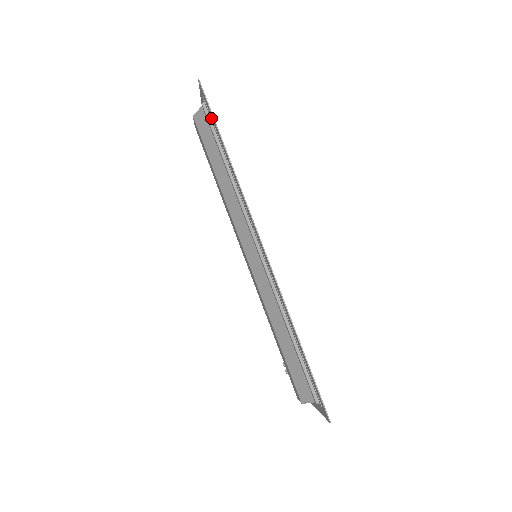
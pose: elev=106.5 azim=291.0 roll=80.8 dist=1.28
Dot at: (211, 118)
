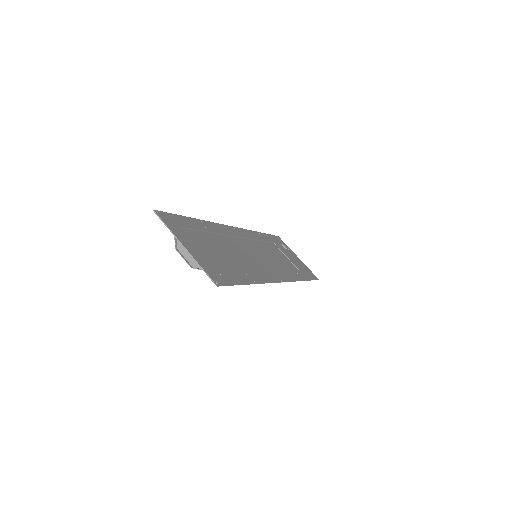
Dot at: (227, 277)
